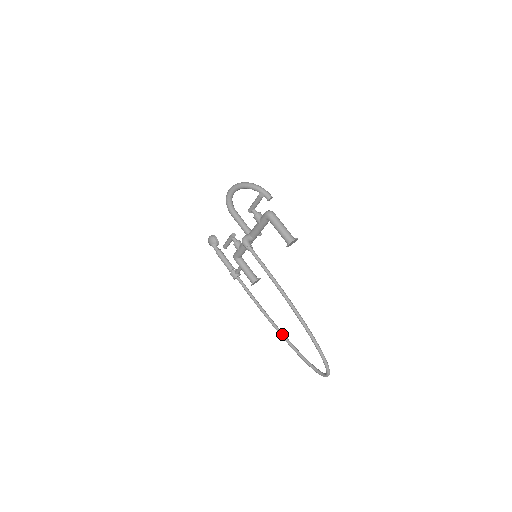
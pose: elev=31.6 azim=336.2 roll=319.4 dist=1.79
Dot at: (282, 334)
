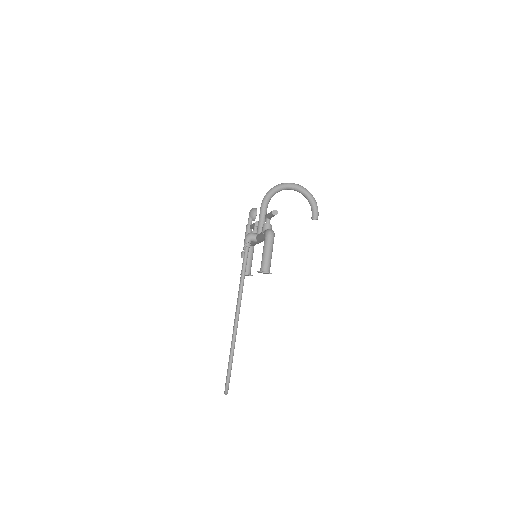
Dot at: occluded
